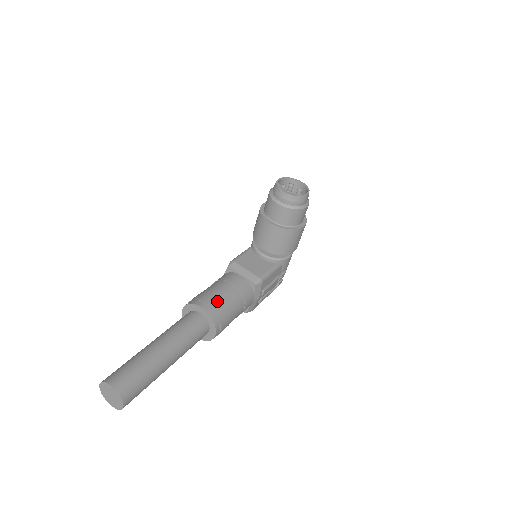
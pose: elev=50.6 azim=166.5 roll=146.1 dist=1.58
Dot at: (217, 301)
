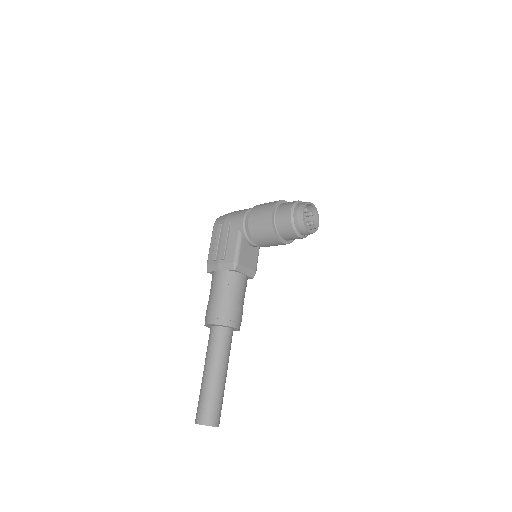
Dot at: (240, 314)
